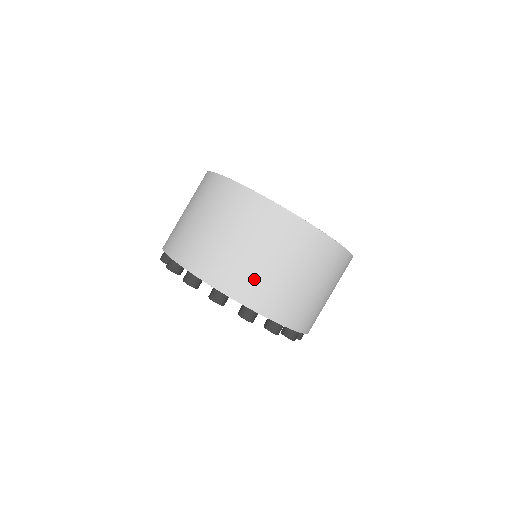
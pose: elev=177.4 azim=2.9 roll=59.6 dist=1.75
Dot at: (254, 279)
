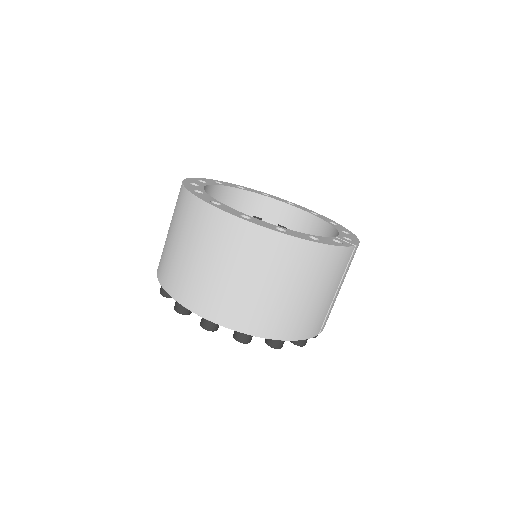
Dot at: (201, 287)
